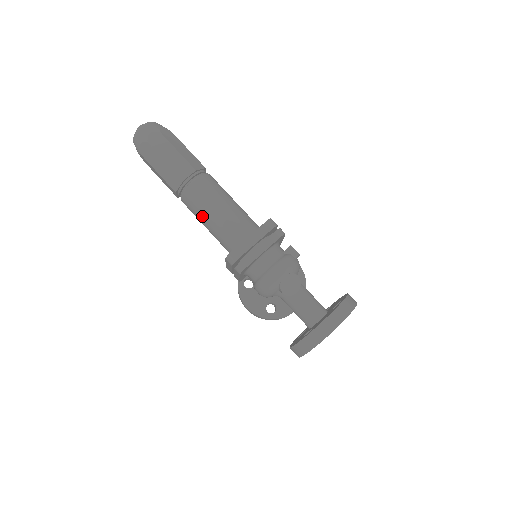
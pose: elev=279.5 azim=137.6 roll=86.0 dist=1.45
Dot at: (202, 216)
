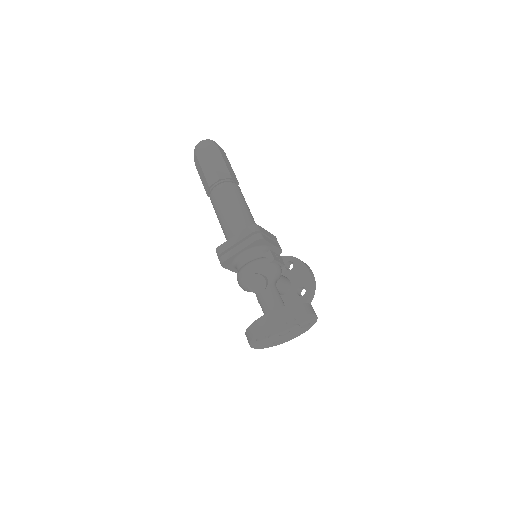
Dot at: (217, 216)
